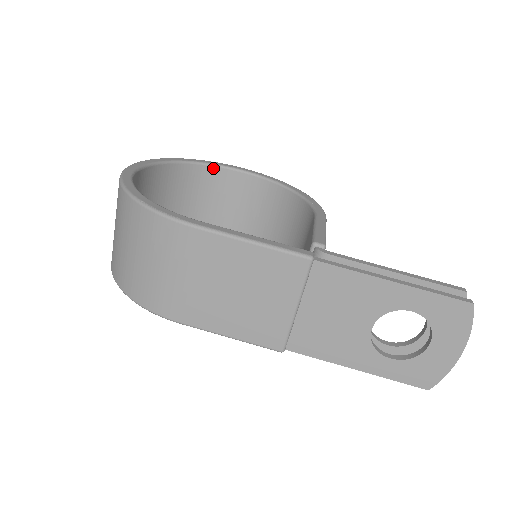
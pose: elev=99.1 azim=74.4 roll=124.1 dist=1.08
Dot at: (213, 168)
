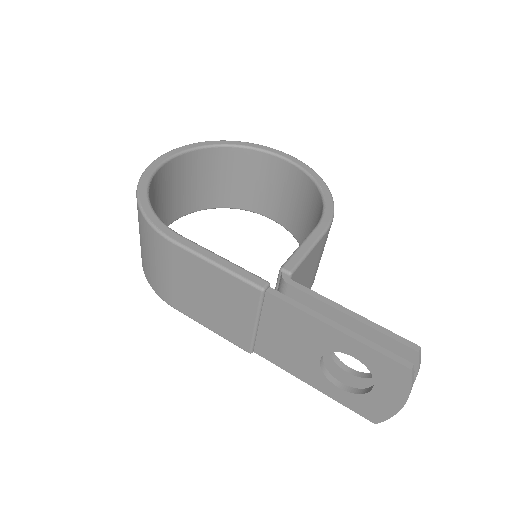
Dot at: (252, 151)
